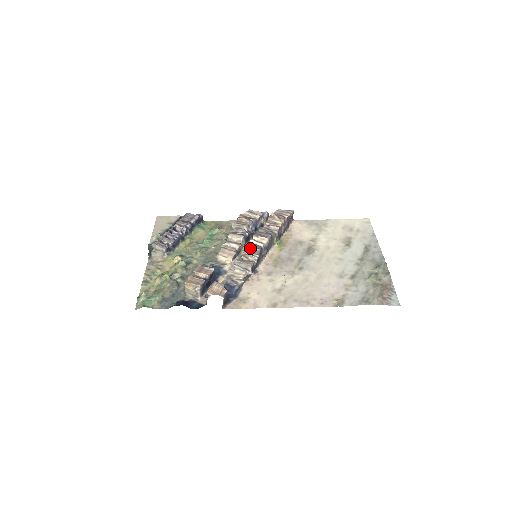
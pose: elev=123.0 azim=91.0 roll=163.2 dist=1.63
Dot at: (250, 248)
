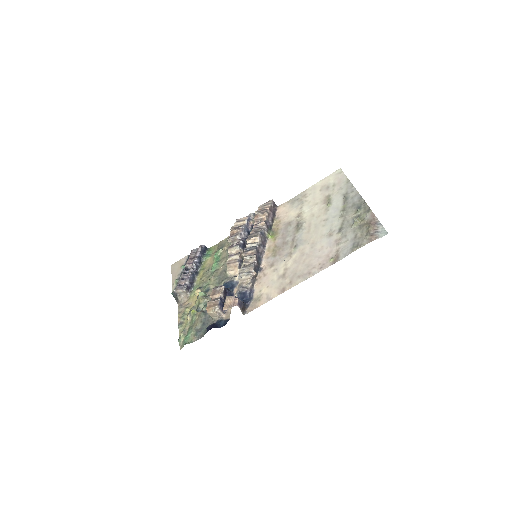
Dot at: (247, 253)
